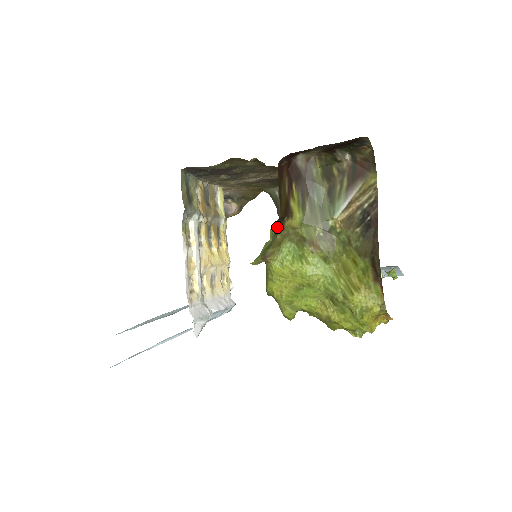
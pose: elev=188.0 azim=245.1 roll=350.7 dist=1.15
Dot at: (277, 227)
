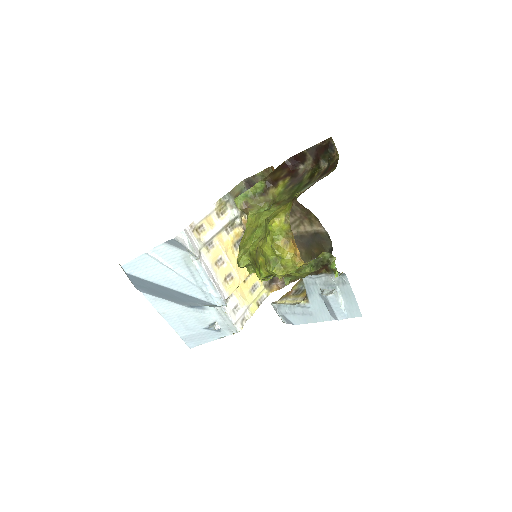
Dot at: (264, 191)
